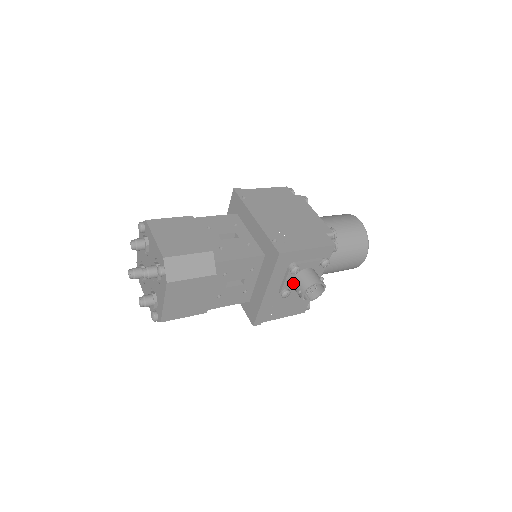
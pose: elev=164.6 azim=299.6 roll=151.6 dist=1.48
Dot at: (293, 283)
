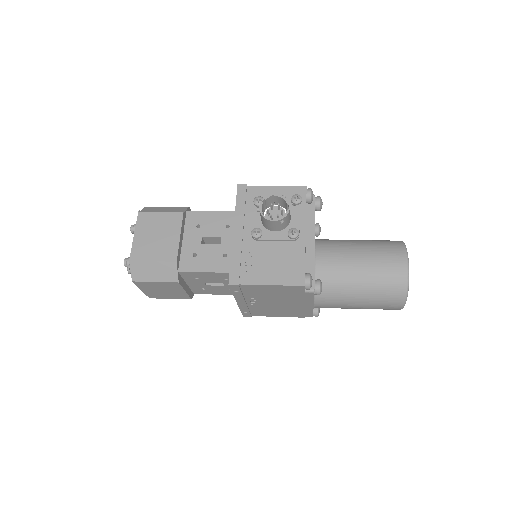
Dot at: occluded
